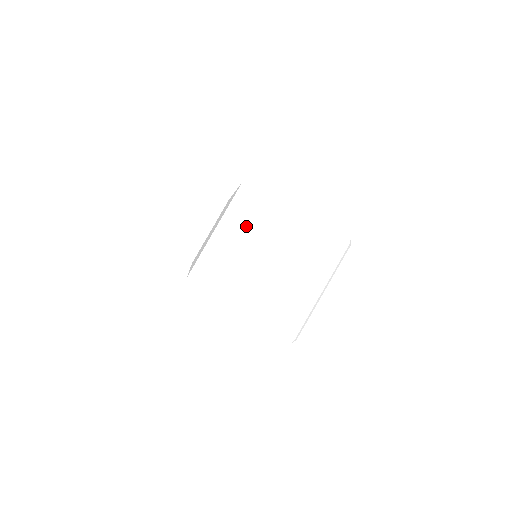
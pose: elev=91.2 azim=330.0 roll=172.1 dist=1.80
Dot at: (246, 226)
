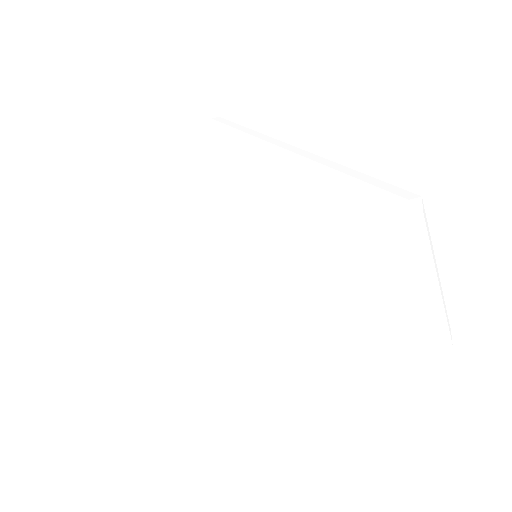
Dot at: (377, 285)
